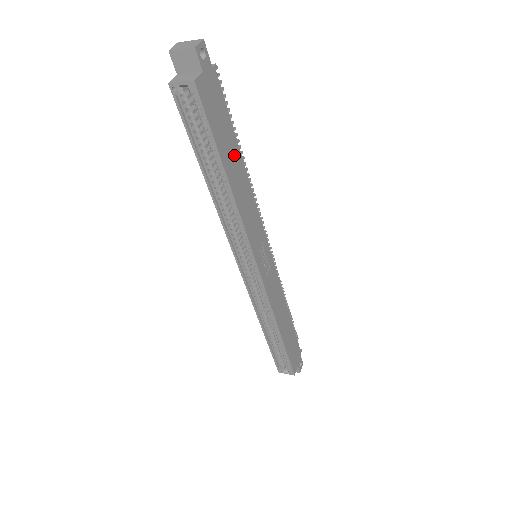
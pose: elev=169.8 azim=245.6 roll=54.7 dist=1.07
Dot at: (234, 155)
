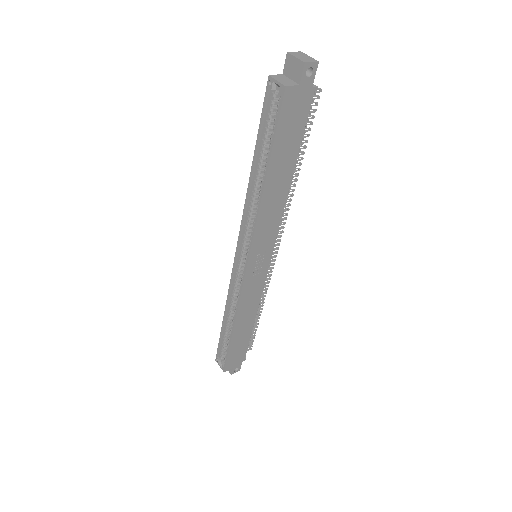
Dot at: (286, 165)
